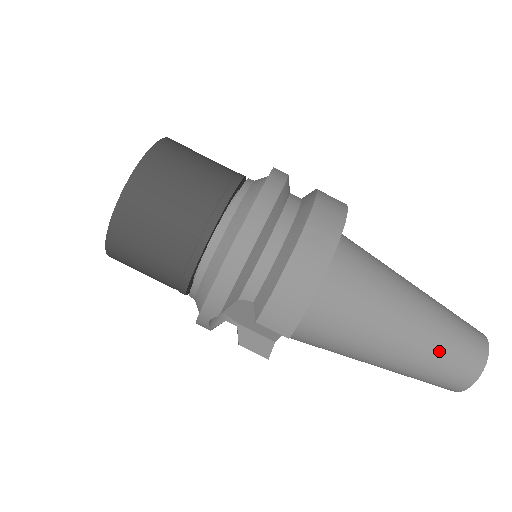
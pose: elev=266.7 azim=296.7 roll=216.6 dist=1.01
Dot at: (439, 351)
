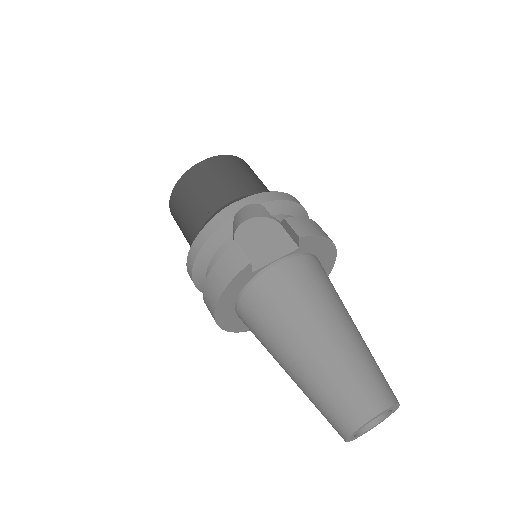
Dot at: (371, 358)
